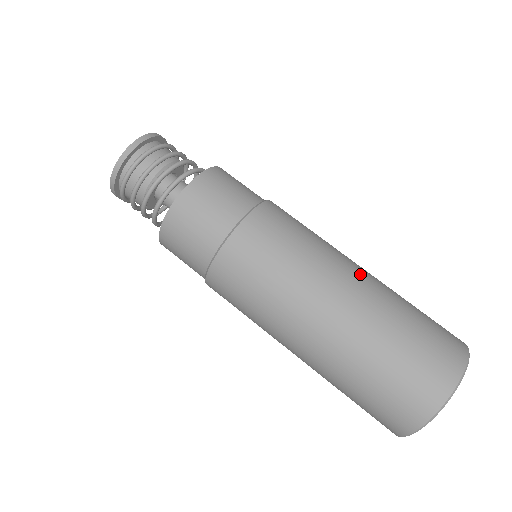
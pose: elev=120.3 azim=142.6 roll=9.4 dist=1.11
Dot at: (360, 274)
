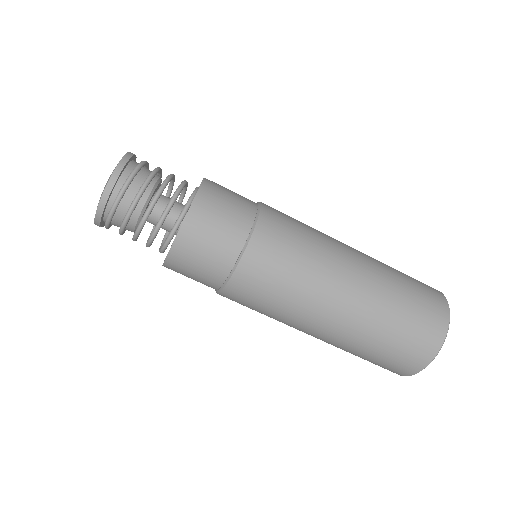
Dot at: occluded
